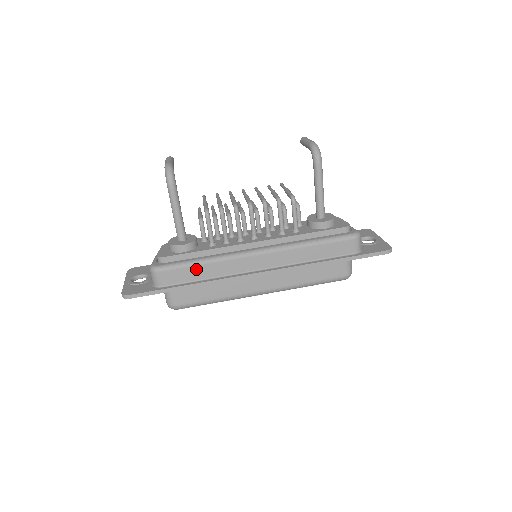
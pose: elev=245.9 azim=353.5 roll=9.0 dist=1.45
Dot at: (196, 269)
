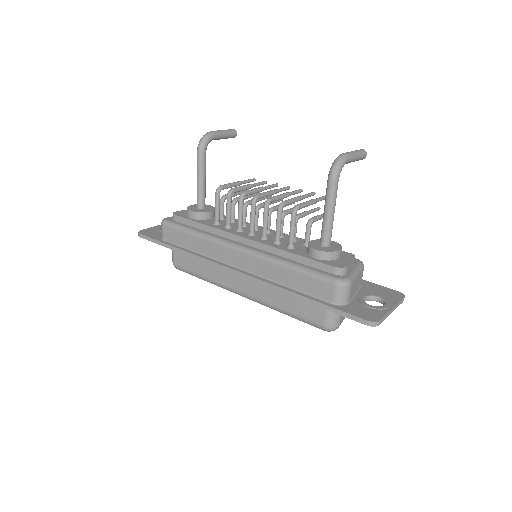
Dot at: (188, 237)
